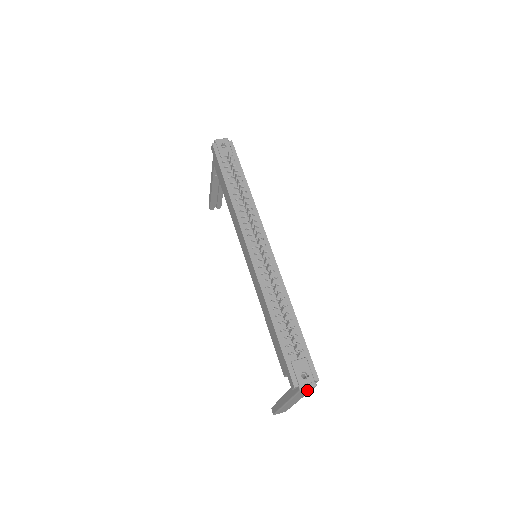
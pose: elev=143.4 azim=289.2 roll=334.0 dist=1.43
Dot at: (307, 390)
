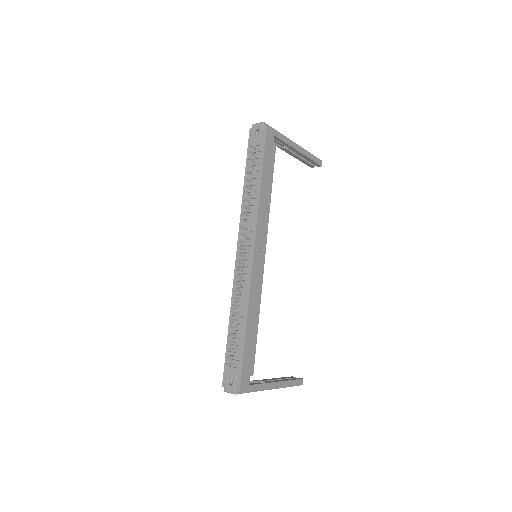
Dot at: occluded
